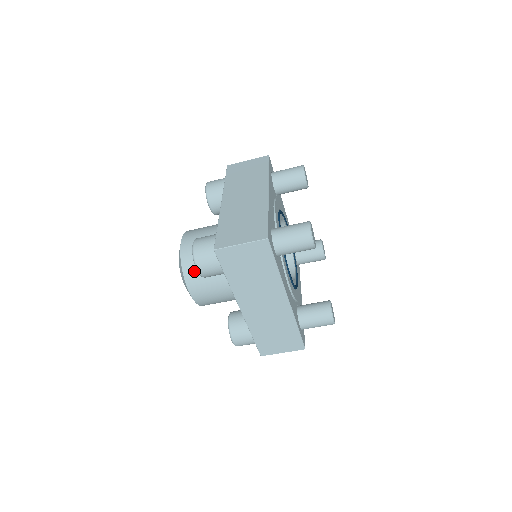
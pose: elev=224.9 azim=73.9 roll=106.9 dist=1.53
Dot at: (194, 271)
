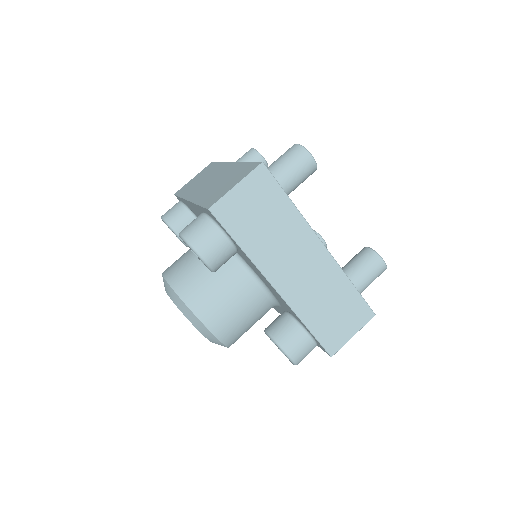
Dot at: (196, 292)
